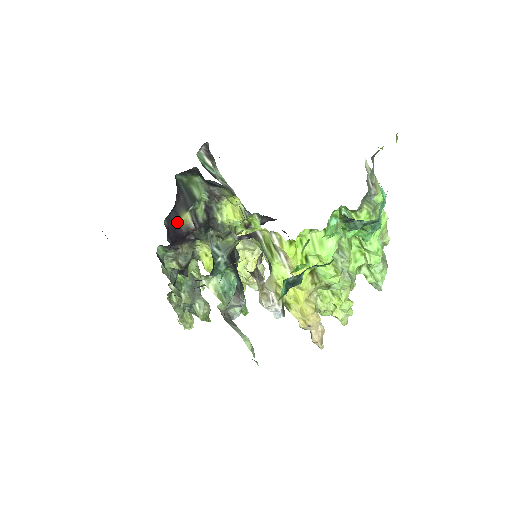
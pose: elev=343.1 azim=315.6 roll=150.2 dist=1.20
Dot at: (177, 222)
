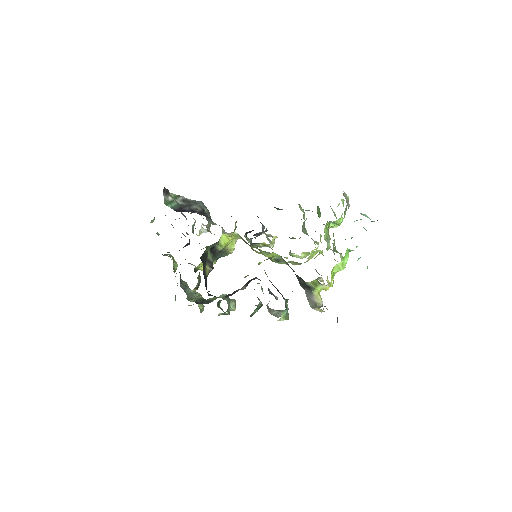
Dot at: (206, 279)
